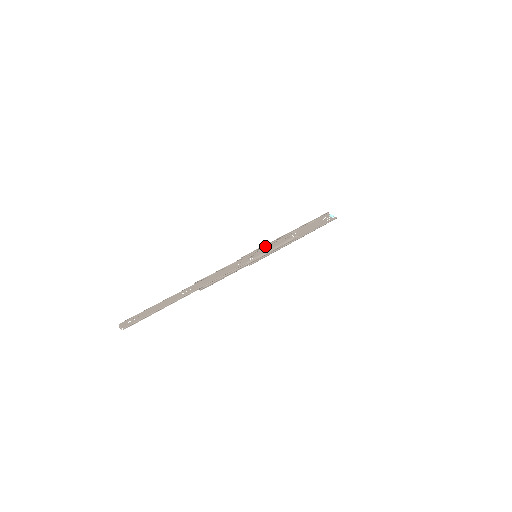
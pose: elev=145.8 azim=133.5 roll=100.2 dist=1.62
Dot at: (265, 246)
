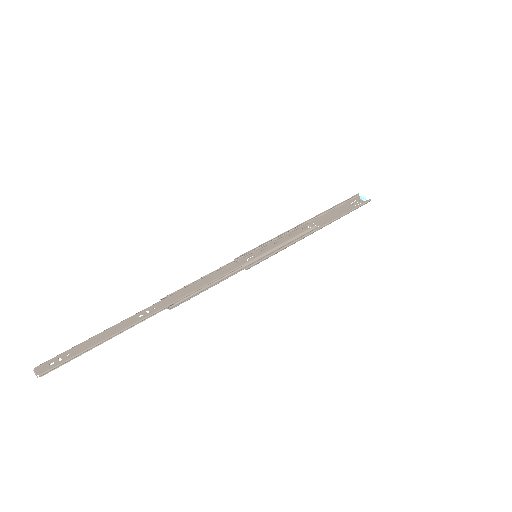
Dot at: (269, 242)
